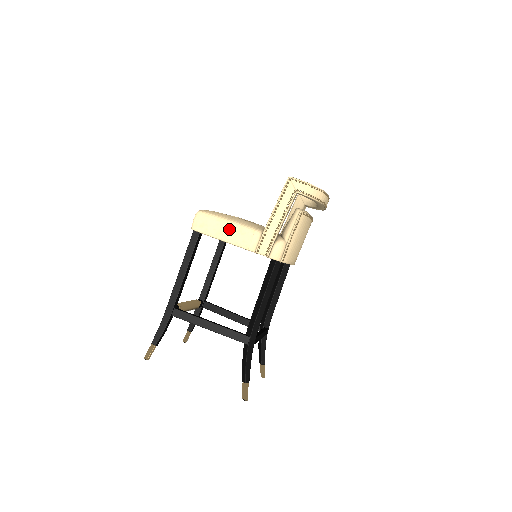
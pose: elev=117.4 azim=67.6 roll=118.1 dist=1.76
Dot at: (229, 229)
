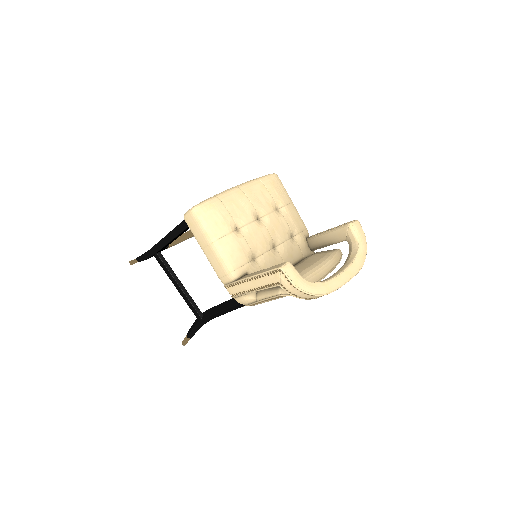
Dot at: (210, 250)
